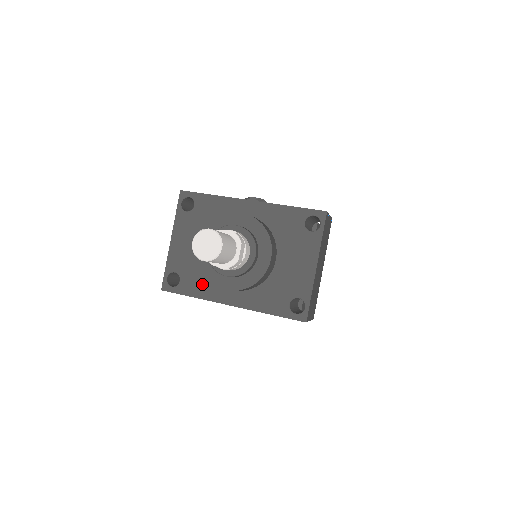
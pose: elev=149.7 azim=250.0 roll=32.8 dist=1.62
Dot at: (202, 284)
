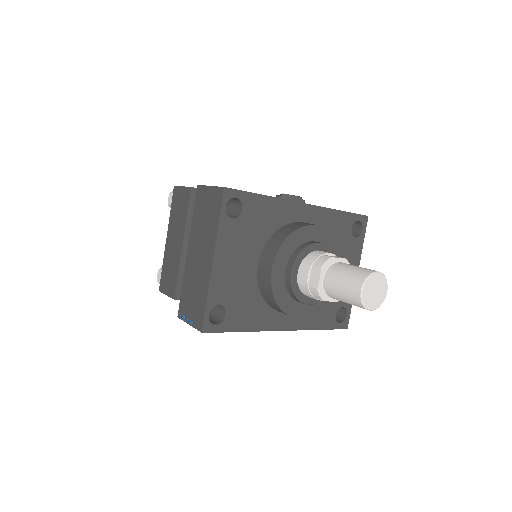
Dot at: (254, 313)
